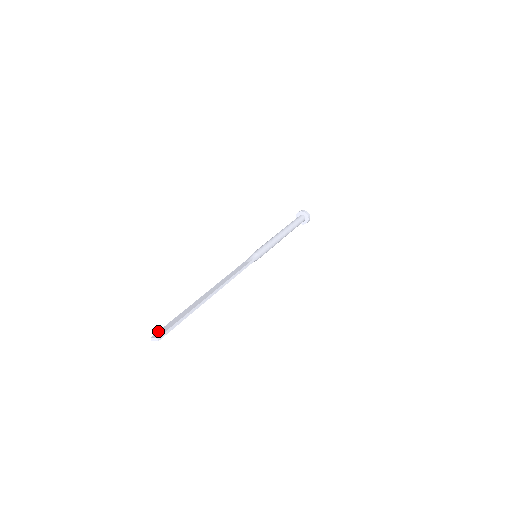
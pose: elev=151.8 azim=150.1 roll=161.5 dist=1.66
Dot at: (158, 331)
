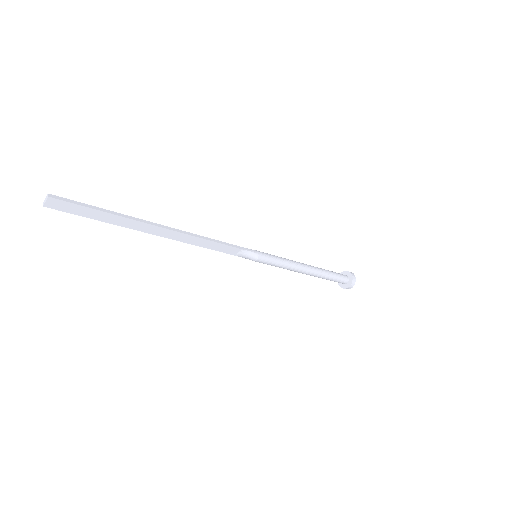
Dot at: (59, 207)
